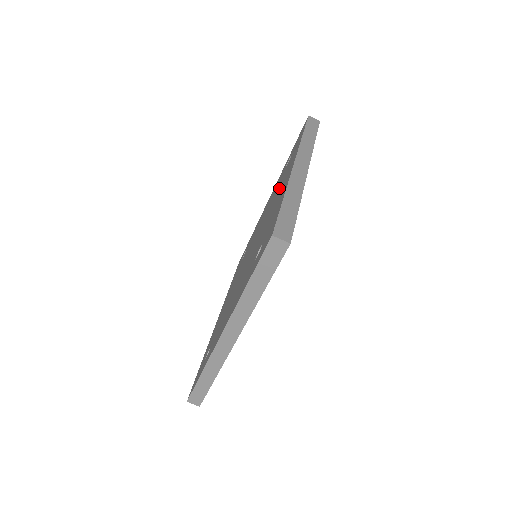
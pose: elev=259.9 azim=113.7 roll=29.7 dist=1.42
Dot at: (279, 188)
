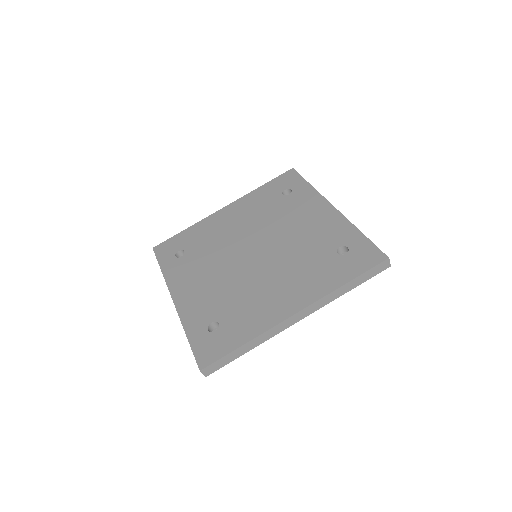
Dot at: (297, 276)
